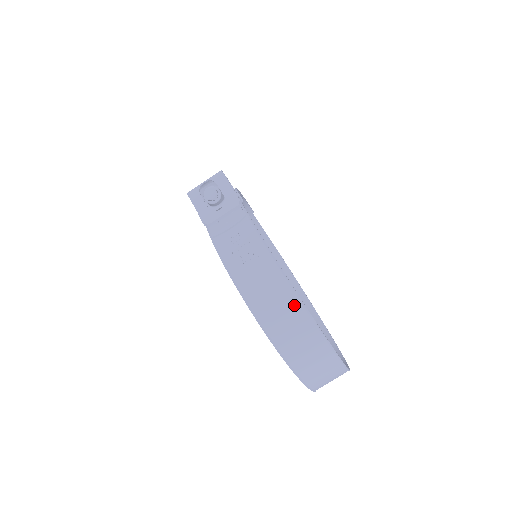
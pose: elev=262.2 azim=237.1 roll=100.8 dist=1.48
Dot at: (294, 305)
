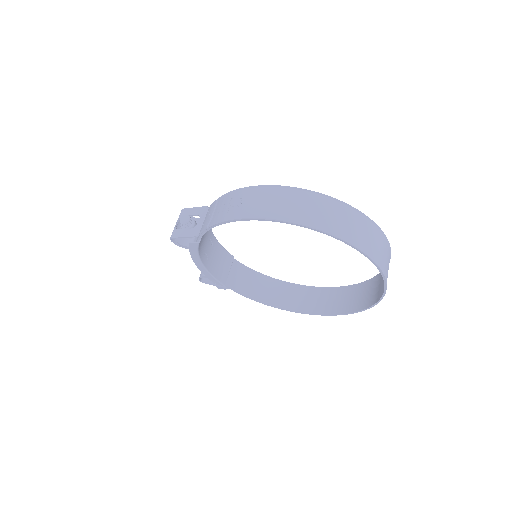
Dot at: (293, 194)
